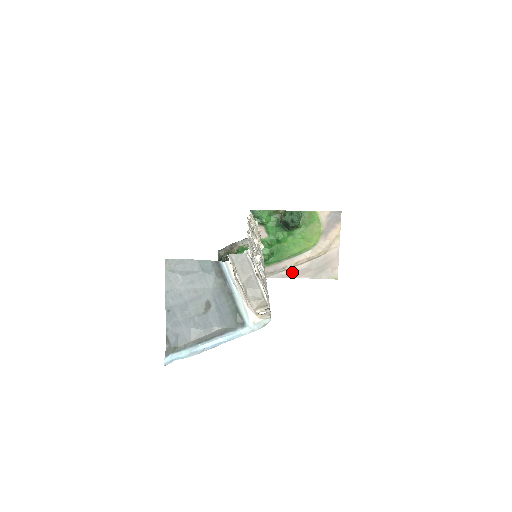
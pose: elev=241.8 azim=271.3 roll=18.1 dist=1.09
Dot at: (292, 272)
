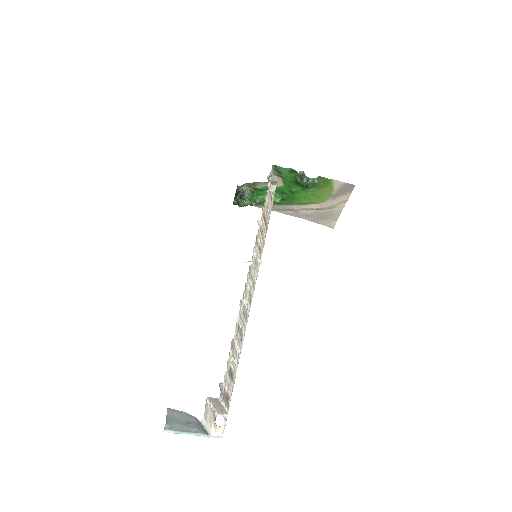
Dot at: (297, 213)
